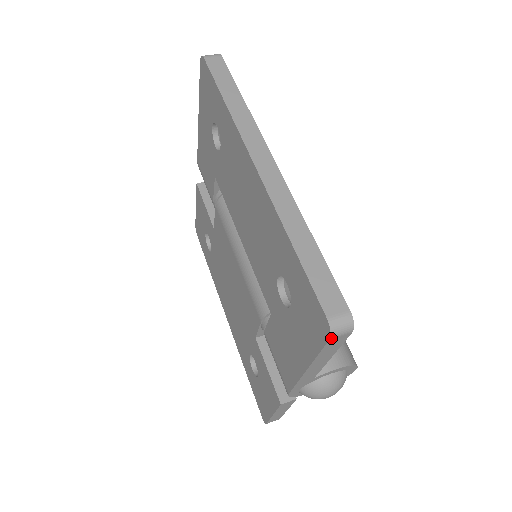
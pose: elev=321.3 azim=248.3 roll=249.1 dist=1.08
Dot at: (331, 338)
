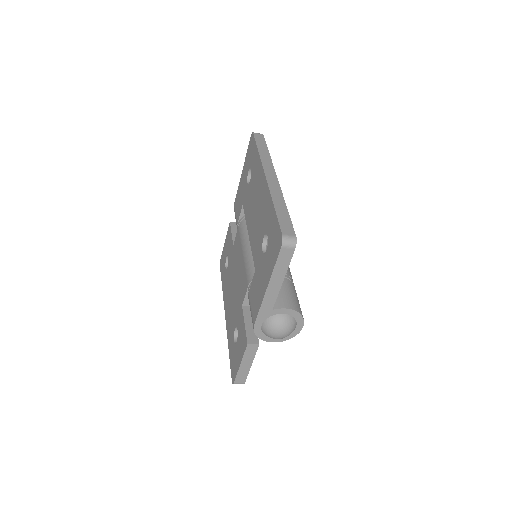
Dot at: (282, 247)
